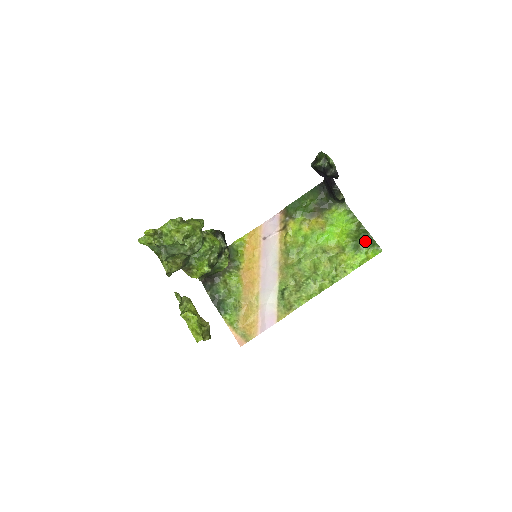
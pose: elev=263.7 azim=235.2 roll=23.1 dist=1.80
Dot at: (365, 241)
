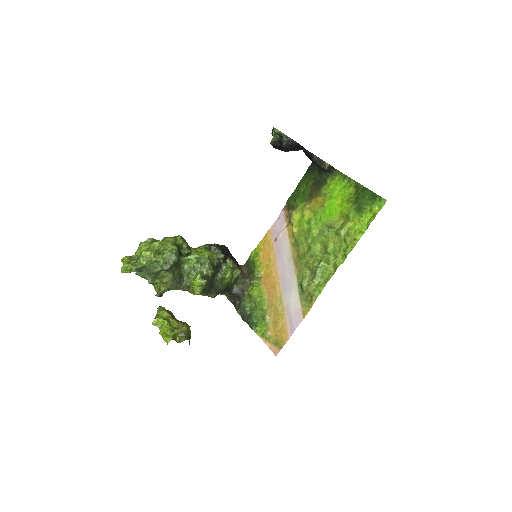
Dot at: (365, 198)
